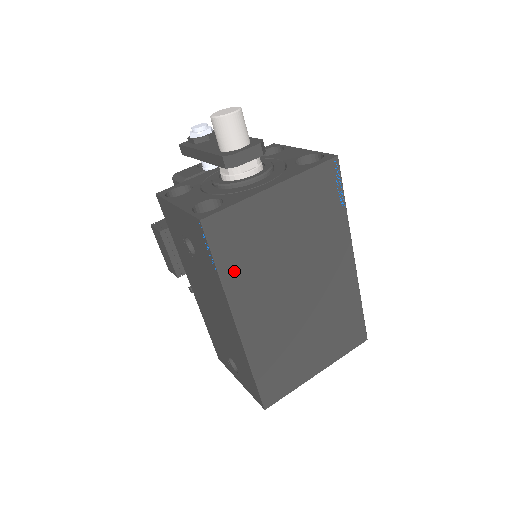
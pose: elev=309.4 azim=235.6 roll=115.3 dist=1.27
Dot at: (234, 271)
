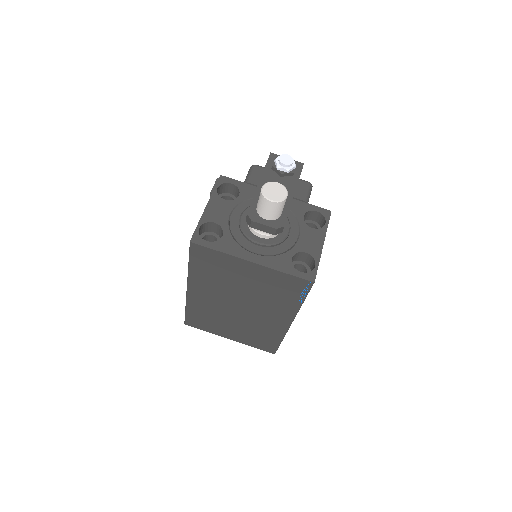
Dot at: (199, 272)
